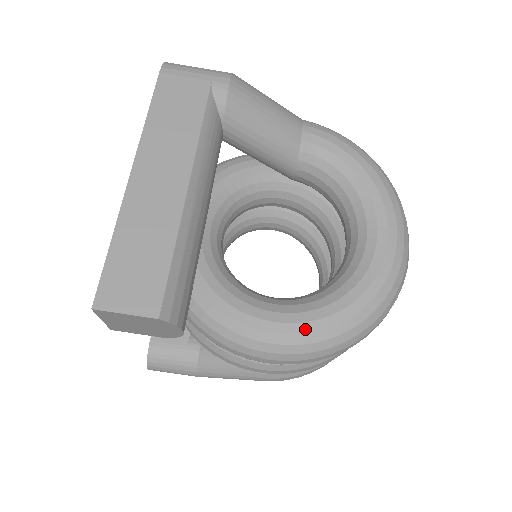
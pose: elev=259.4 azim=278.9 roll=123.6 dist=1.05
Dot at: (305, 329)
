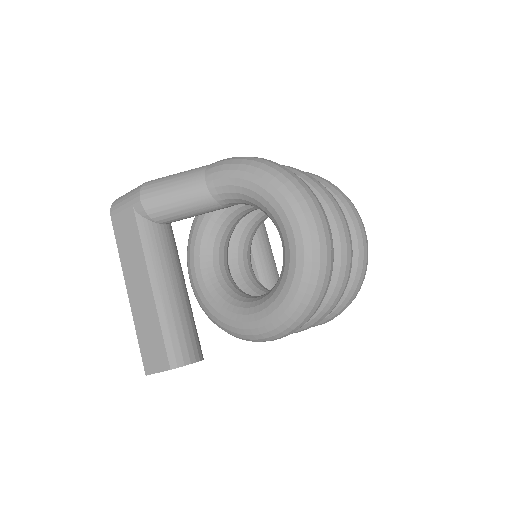
Dot at: (272, 318)
